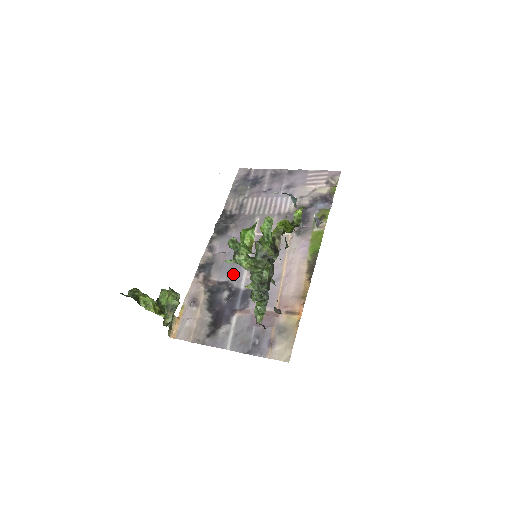
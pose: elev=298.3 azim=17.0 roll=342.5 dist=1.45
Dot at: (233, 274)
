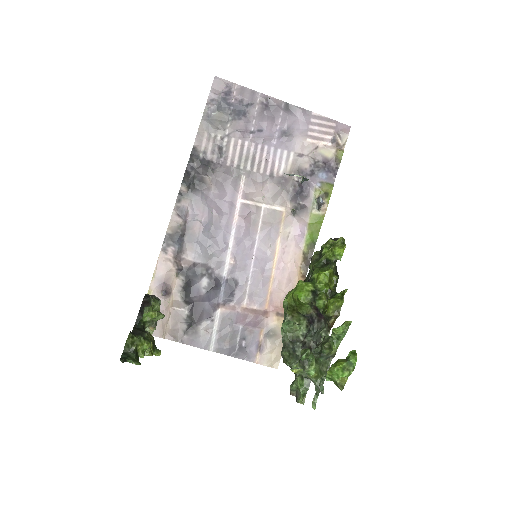
Dot at: (213, 255)
